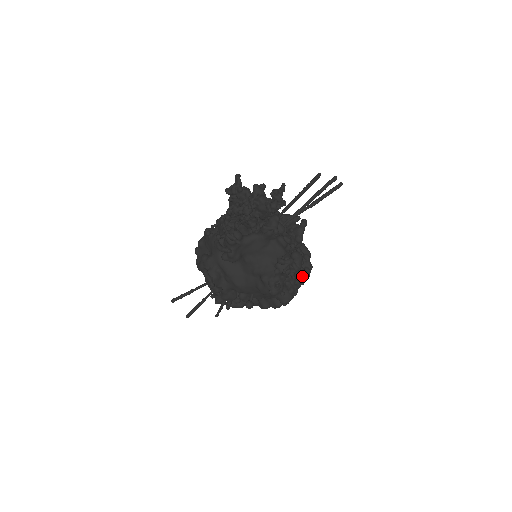
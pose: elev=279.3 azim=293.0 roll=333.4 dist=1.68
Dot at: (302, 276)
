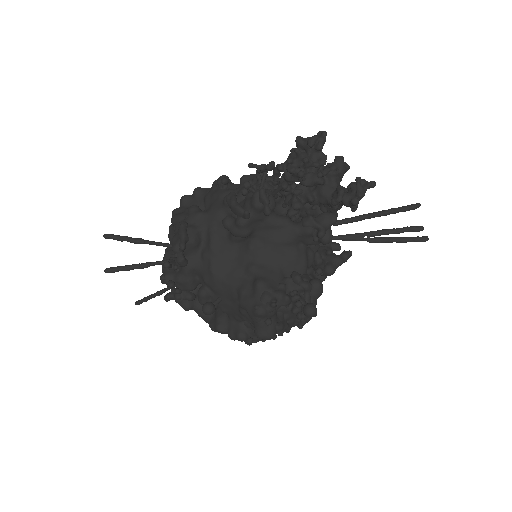
Dot at: (314, 314)
